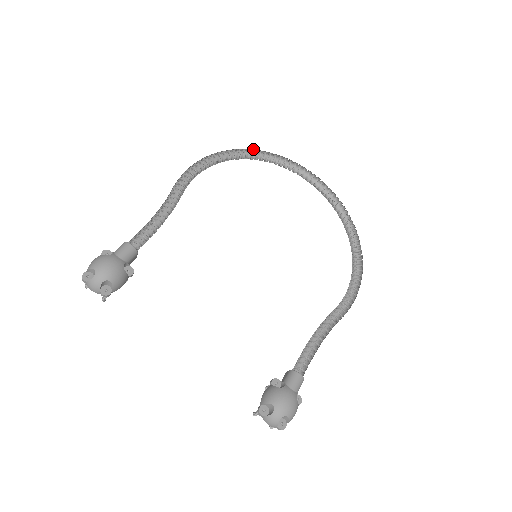
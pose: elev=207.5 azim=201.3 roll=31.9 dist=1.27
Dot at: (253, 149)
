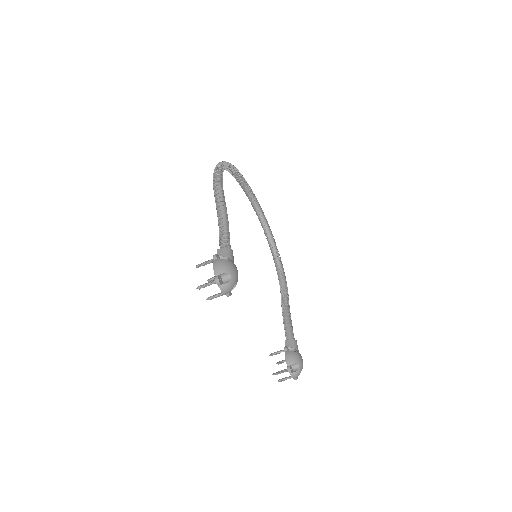
Dot at: occluded
